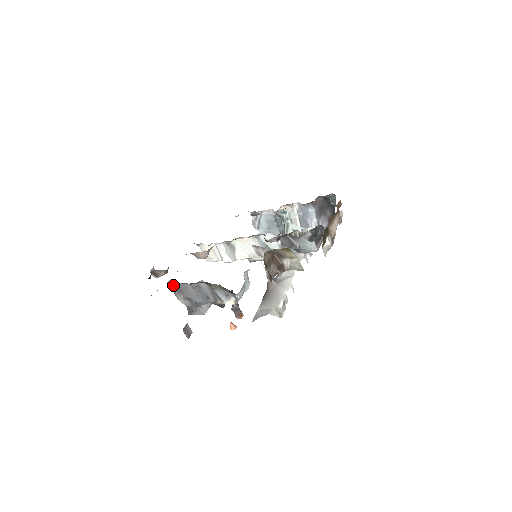
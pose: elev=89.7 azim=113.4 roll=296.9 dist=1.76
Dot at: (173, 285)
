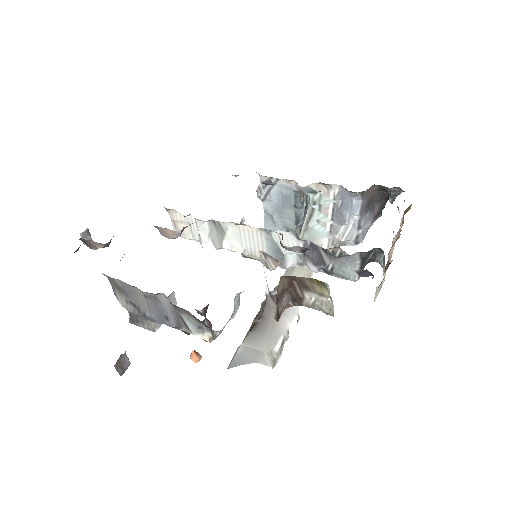
Dot at: (113, 280)
